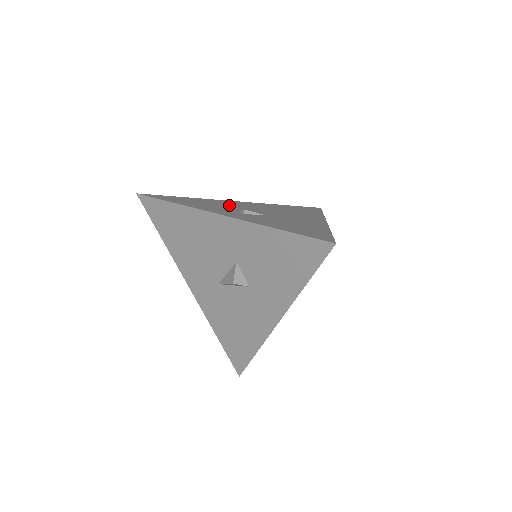
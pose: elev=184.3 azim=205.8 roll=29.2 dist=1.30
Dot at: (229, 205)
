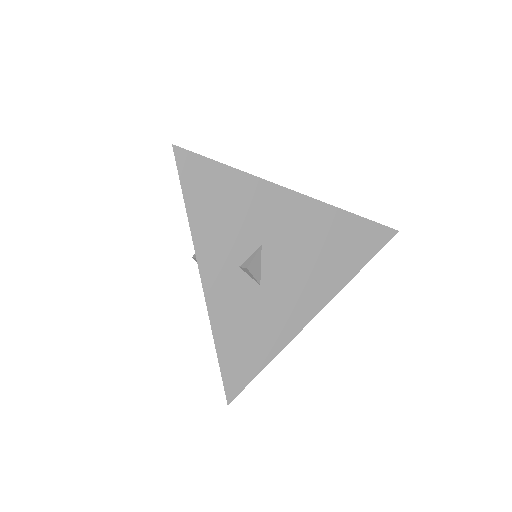
Dot at: occluded
